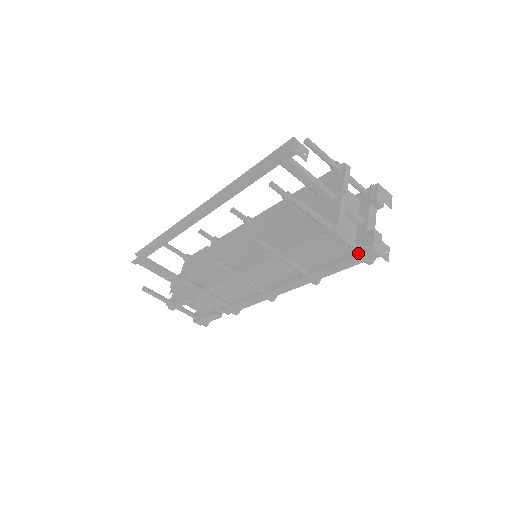
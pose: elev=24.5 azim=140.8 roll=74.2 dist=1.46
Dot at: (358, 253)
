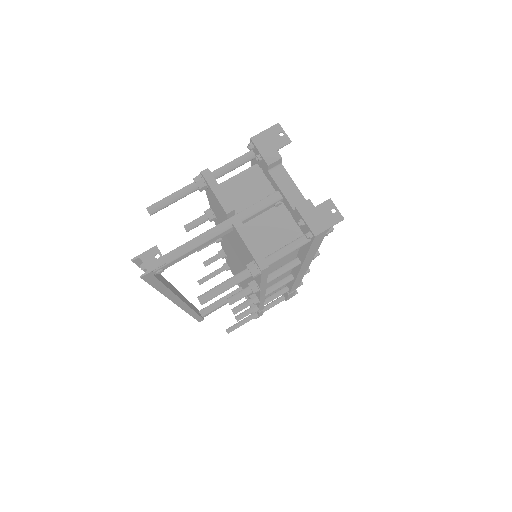
Dot at: (309, 242)
